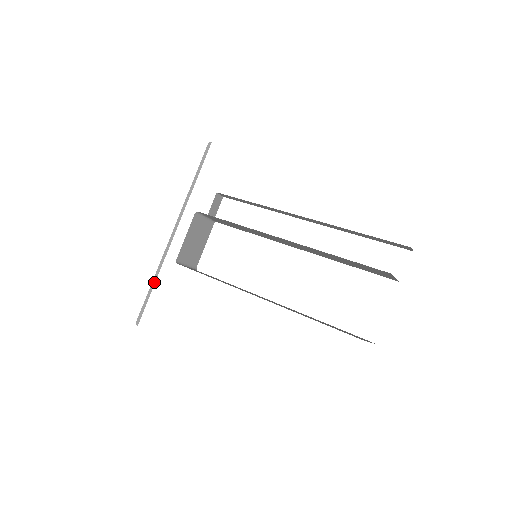
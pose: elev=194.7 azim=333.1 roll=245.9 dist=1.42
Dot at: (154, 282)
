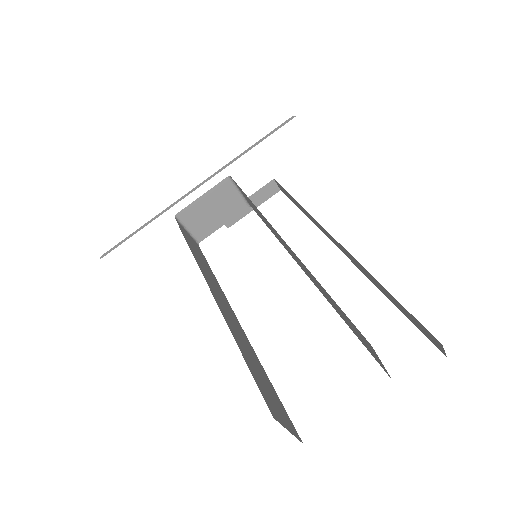
Dot at: (144, 226)
